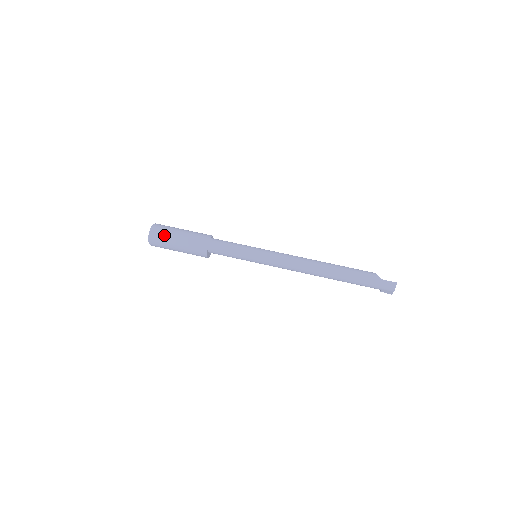
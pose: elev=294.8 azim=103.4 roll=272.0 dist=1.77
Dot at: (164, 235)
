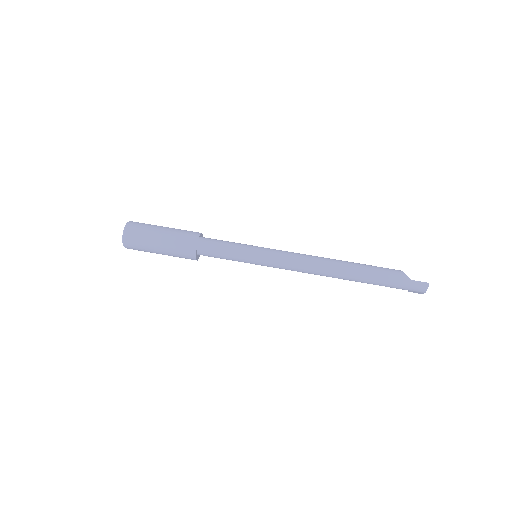
Dot at: (141, 238)
